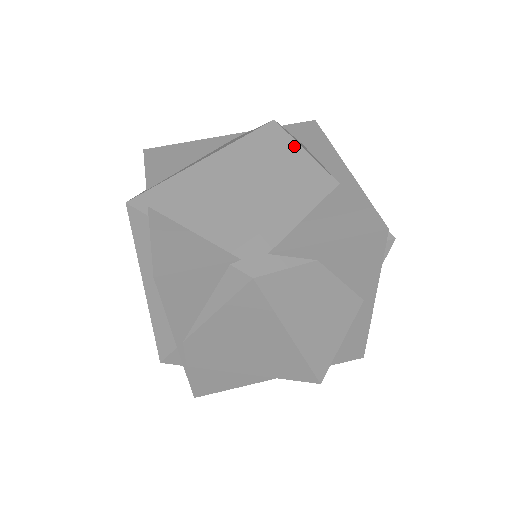
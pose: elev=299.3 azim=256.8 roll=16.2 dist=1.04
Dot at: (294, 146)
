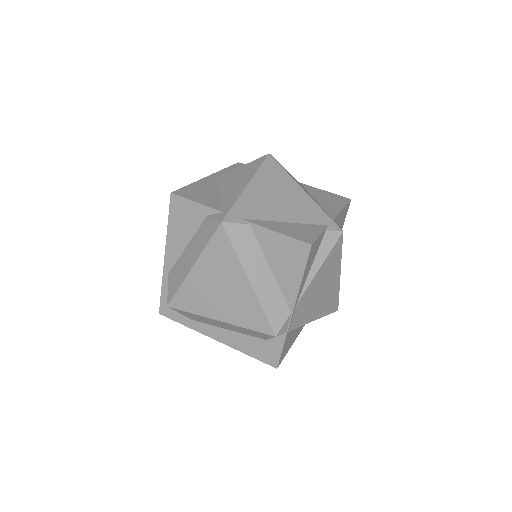
Dot at: (284, 168)
